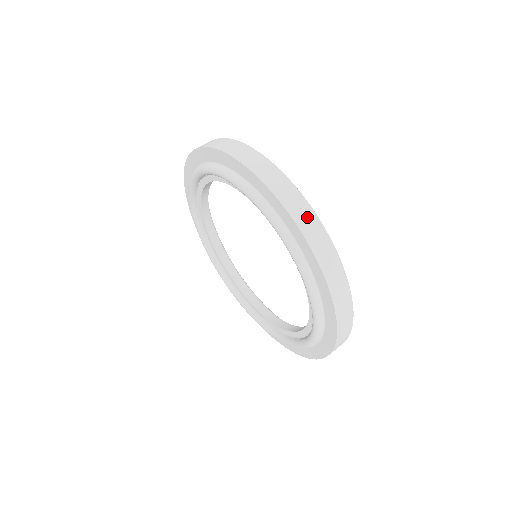
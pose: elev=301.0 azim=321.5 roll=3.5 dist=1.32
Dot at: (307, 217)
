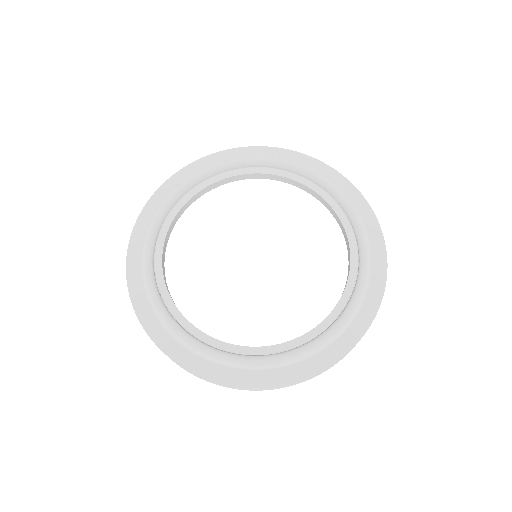
Dot at: occluded
